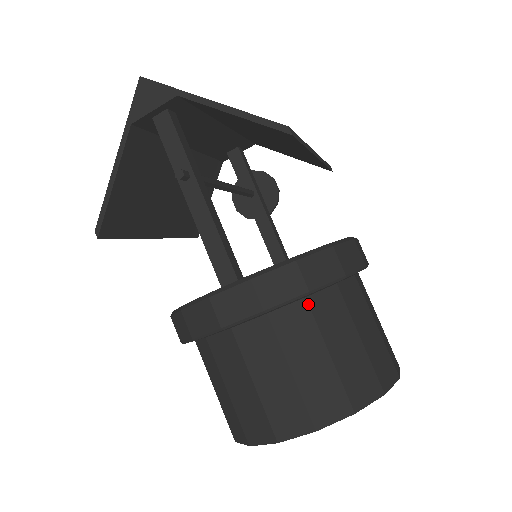
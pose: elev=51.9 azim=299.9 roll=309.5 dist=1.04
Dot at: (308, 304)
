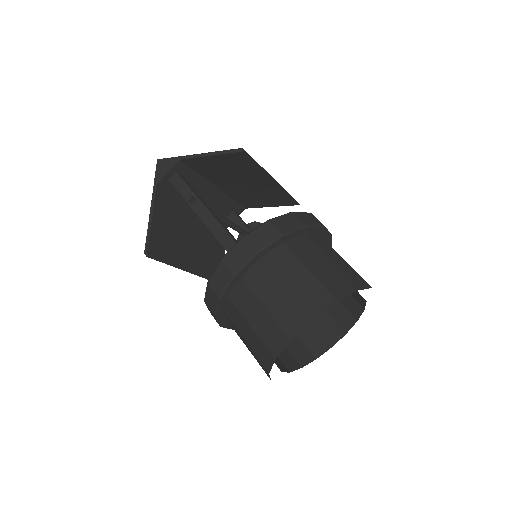
Dot at: (286, 246)
